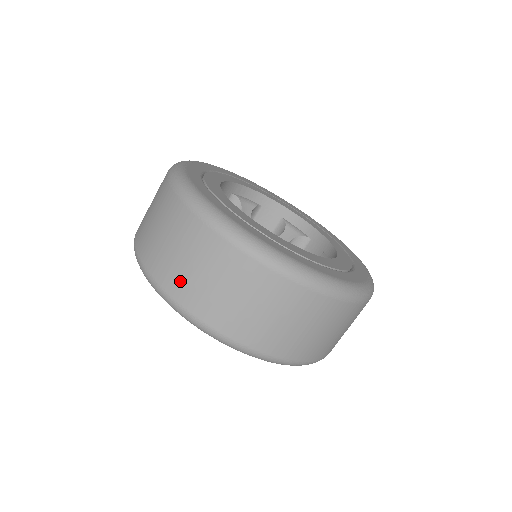
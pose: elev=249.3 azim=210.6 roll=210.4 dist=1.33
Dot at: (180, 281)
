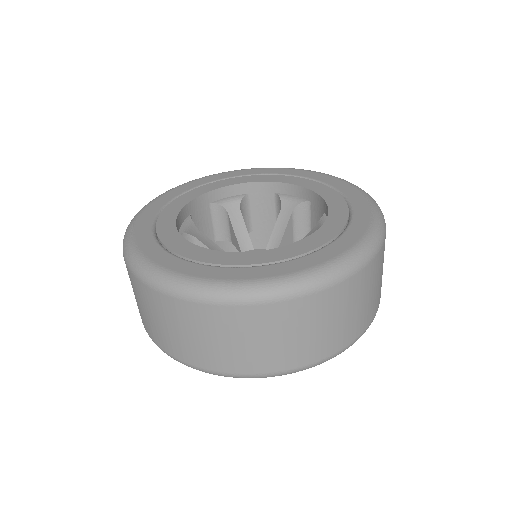
Dot at: (314, 348)
